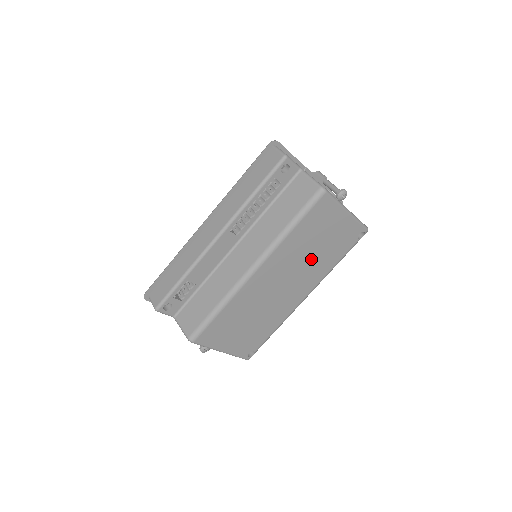
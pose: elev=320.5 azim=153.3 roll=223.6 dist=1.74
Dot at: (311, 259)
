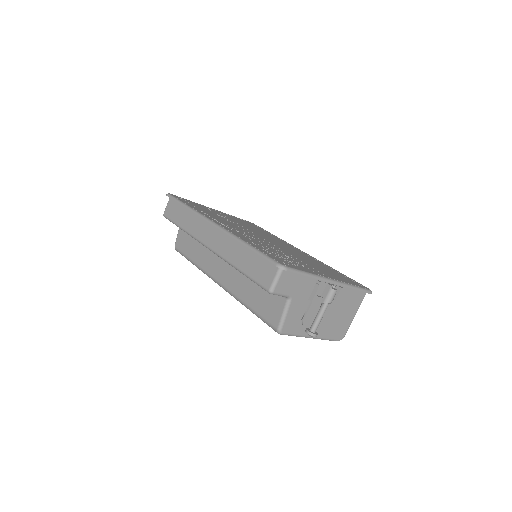
Dot at: occluded
